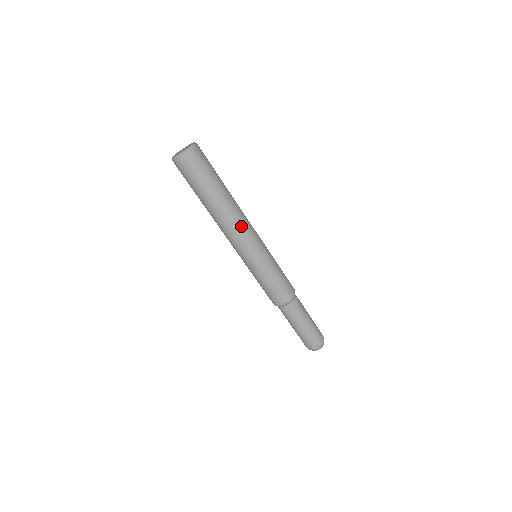
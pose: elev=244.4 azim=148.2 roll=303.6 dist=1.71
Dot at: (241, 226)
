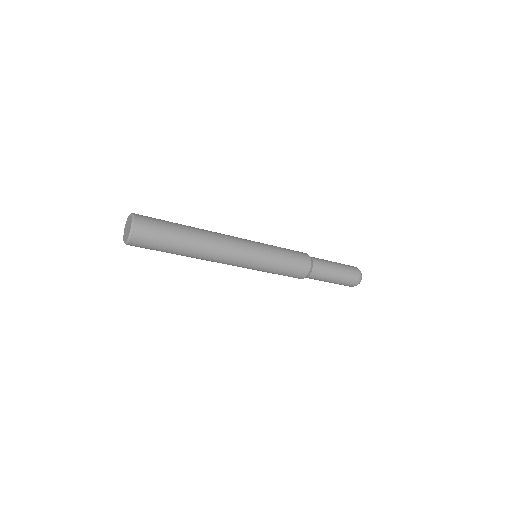
Dot at: (217, 262)
